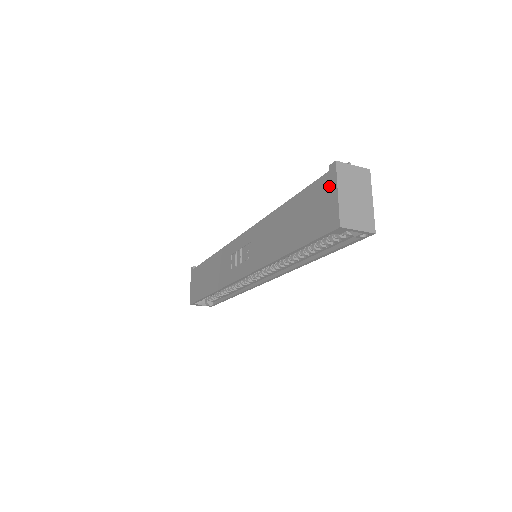
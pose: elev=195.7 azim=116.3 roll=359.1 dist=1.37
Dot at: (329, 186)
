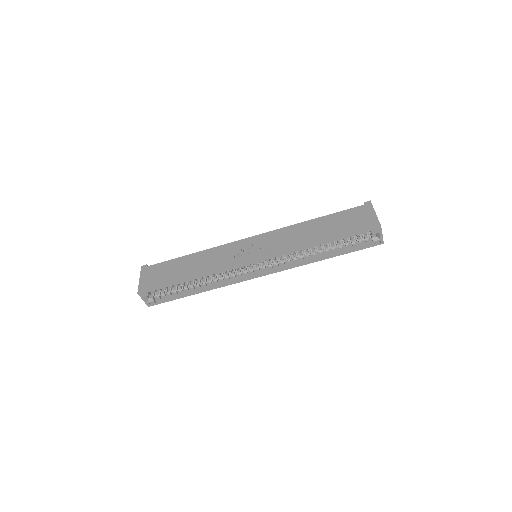
Dot at: (367, 210)
